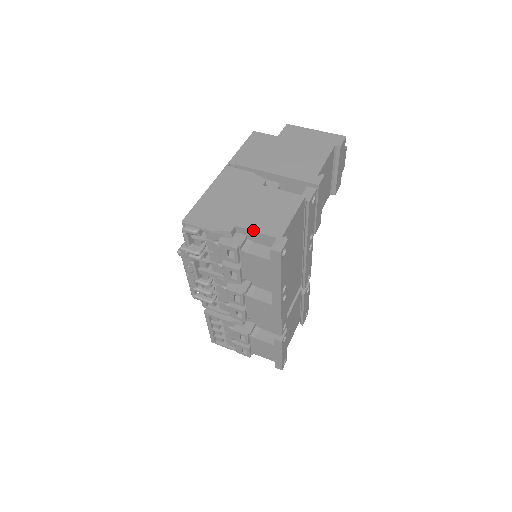
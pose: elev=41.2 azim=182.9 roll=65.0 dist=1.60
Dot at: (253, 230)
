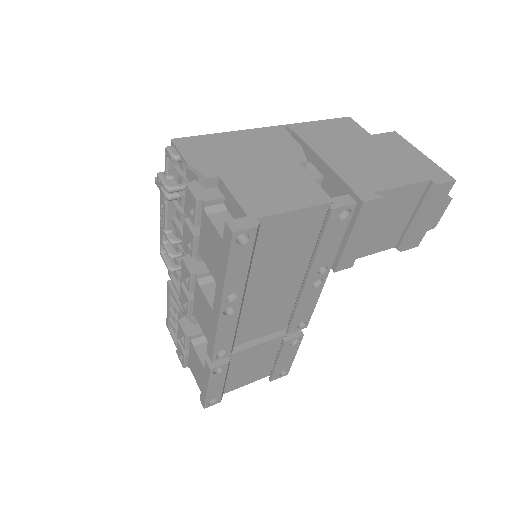
Dot at: (232, 192)
